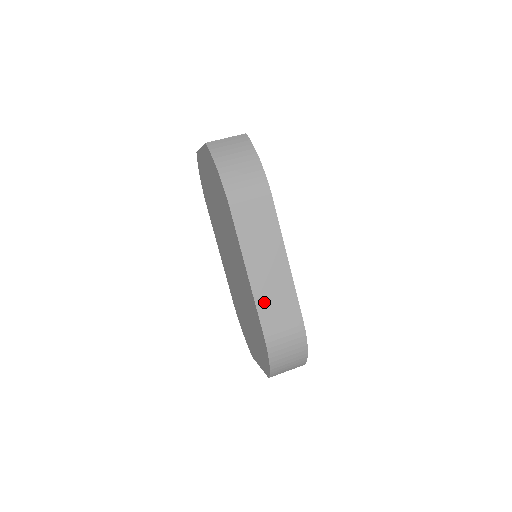
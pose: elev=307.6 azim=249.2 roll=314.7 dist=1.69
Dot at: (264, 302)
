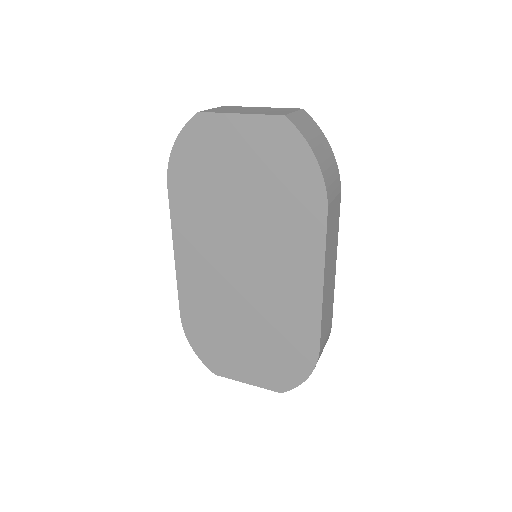
Dot at: (324, 314)
